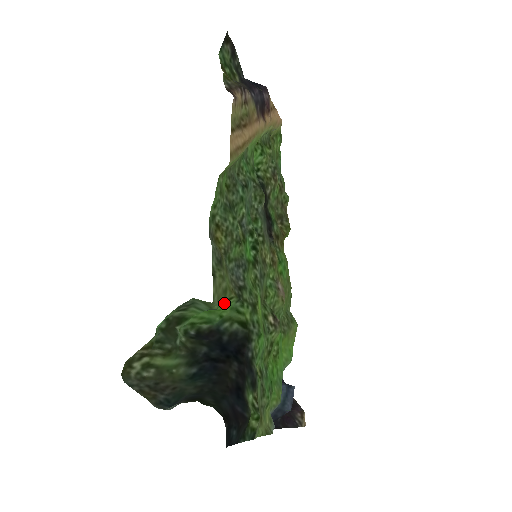
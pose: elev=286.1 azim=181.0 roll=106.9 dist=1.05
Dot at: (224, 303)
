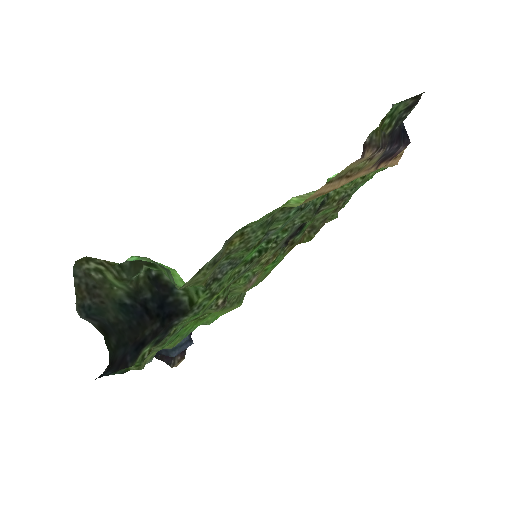
Dot at: occluded
